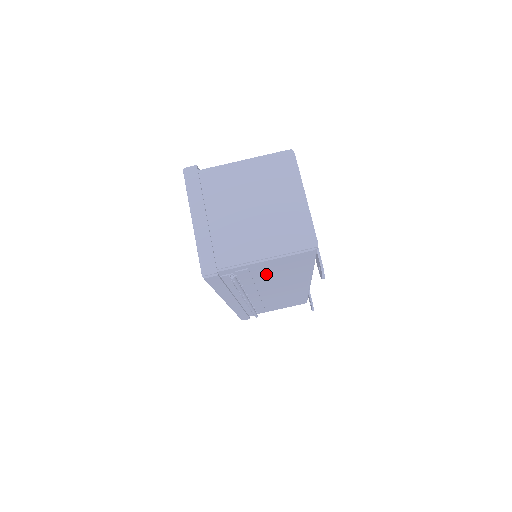
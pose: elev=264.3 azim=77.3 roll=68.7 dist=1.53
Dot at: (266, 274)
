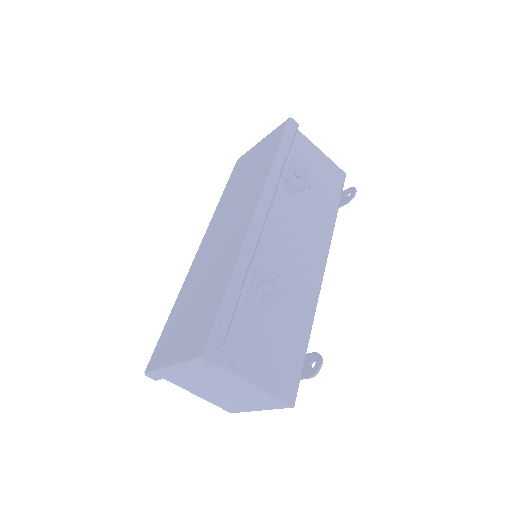
Dot at: occluded
